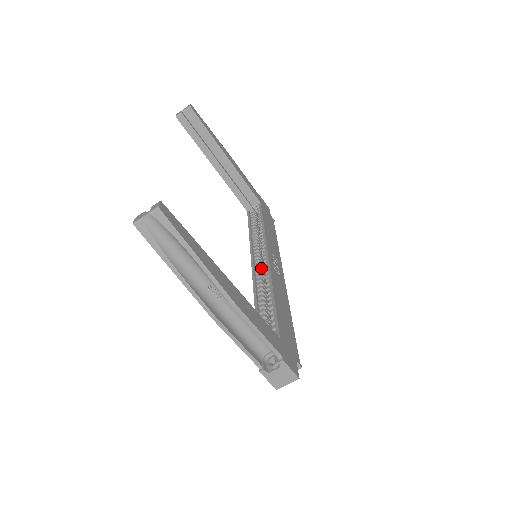
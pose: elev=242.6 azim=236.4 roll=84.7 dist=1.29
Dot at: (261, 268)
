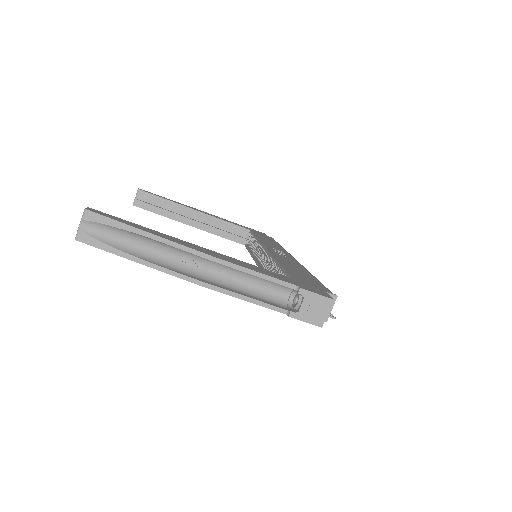
Dot at: (267, 263)
